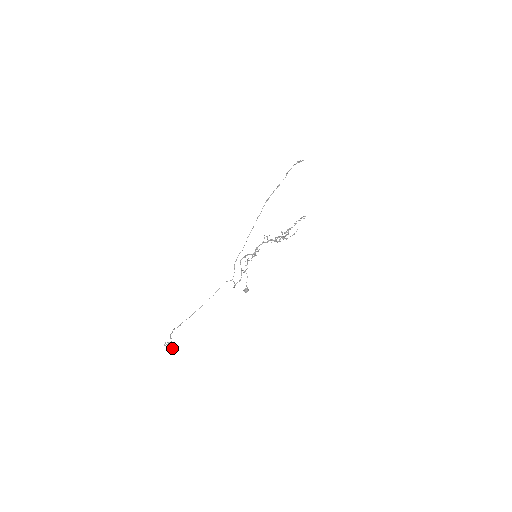
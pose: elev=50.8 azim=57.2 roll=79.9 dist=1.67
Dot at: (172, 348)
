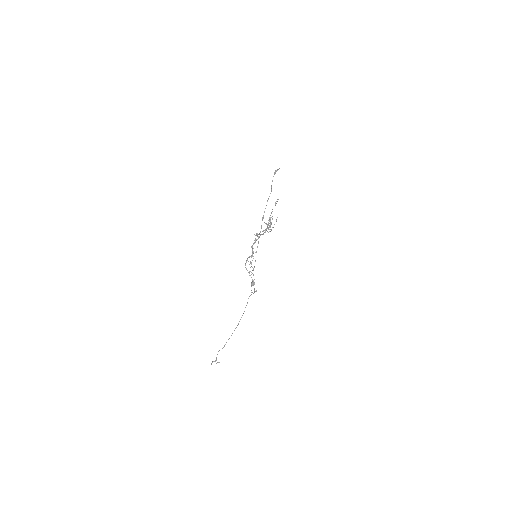
Dot at: occluded
